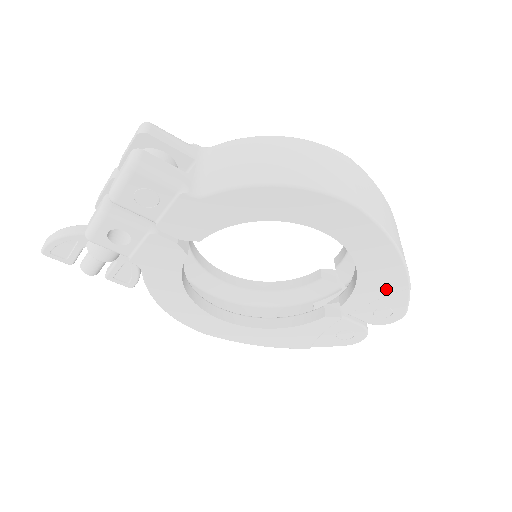
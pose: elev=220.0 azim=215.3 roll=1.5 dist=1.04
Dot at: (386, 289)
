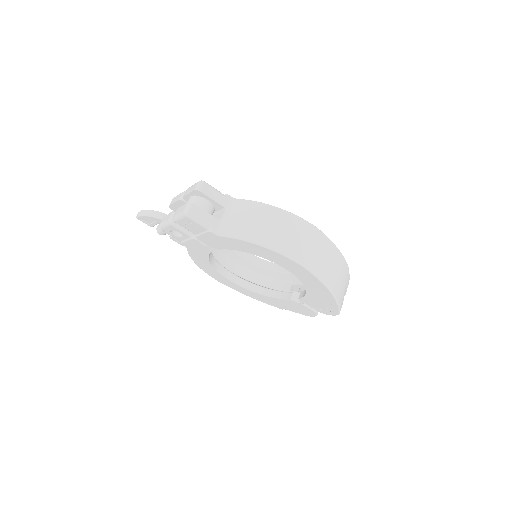
Dot at: (324, 301)
